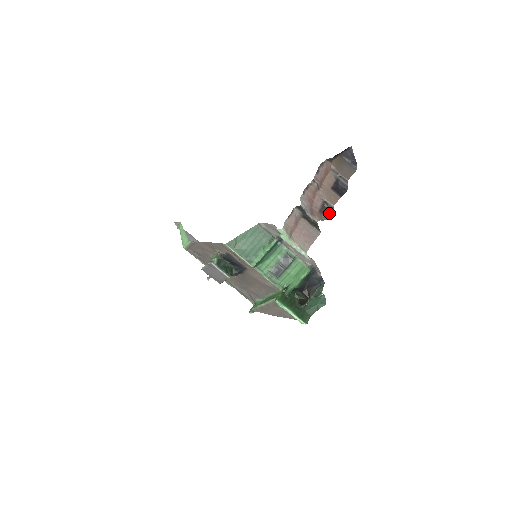
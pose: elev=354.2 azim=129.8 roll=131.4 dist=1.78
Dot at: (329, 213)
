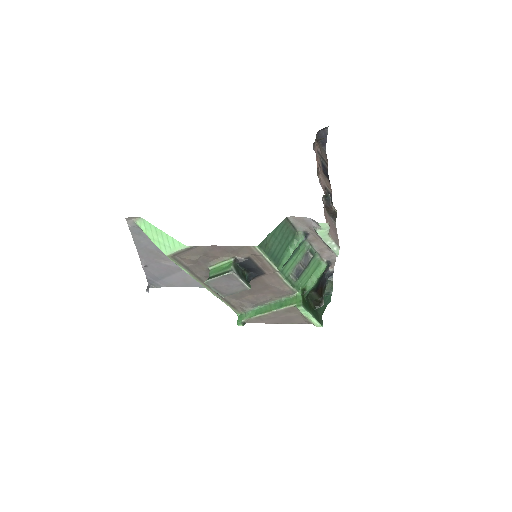
Dot at: (331, 201)
